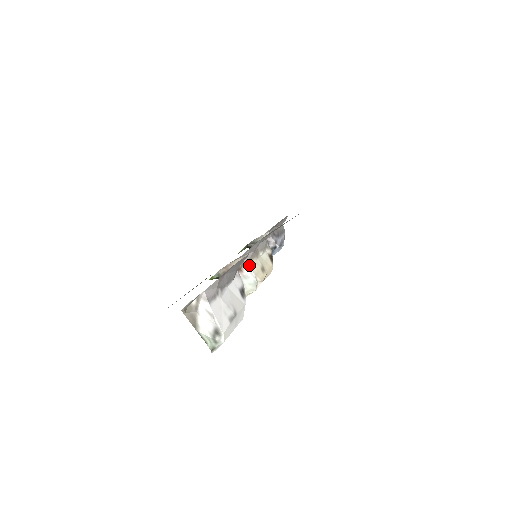
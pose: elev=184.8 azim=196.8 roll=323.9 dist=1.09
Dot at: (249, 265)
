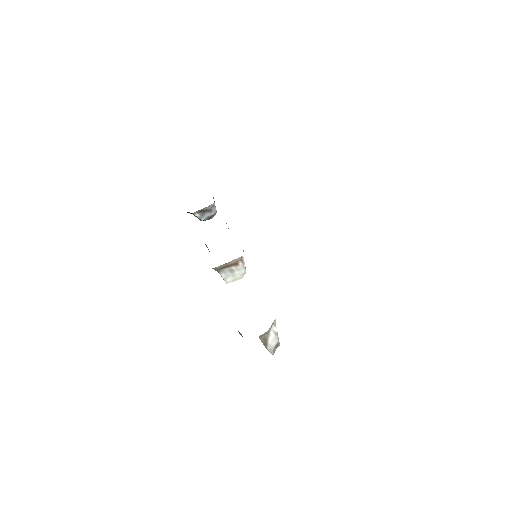
Dot at: (243, 260)
